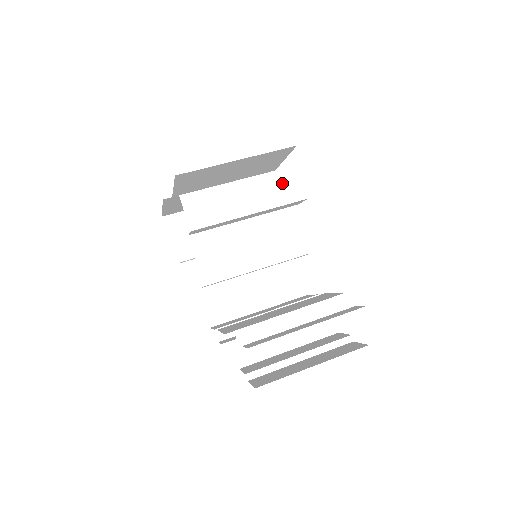
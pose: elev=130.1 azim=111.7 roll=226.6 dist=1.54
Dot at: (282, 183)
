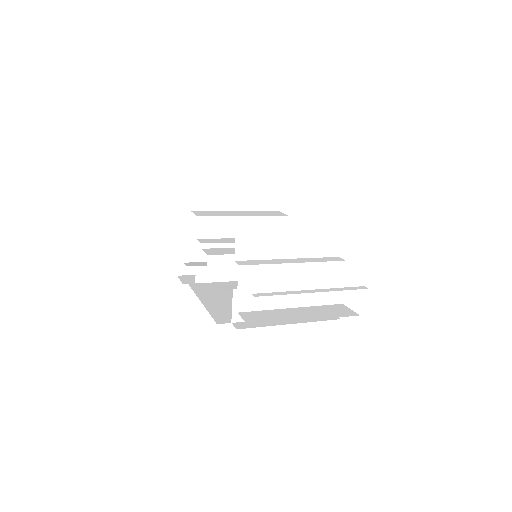
Dot at: (268, 213)
